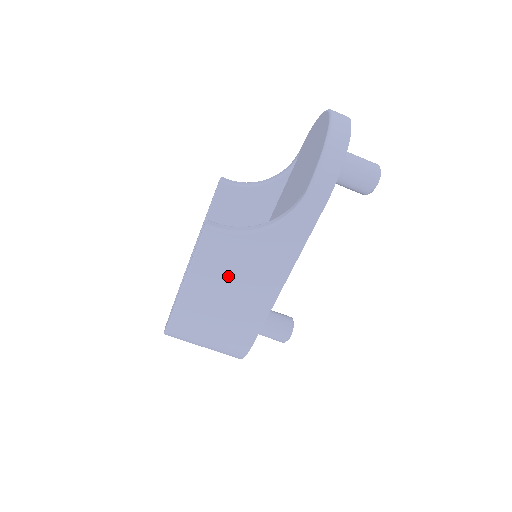
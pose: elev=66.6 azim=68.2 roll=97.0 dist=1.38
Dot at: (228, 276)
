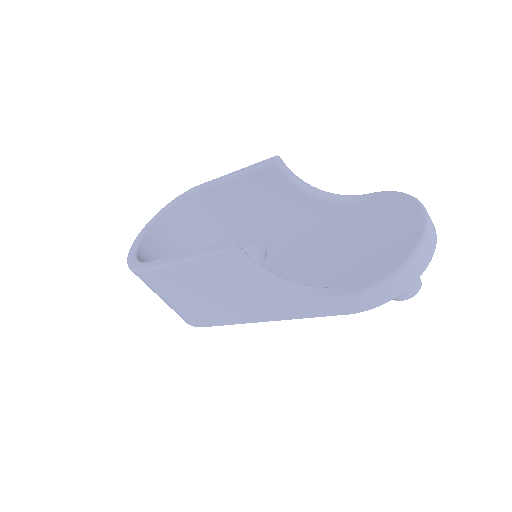
Dot at: (218, 287)
